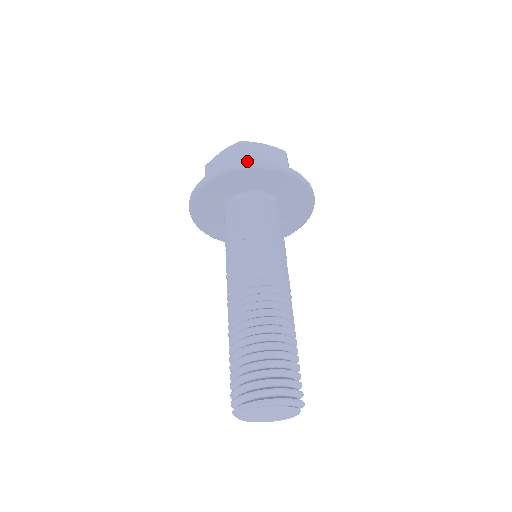
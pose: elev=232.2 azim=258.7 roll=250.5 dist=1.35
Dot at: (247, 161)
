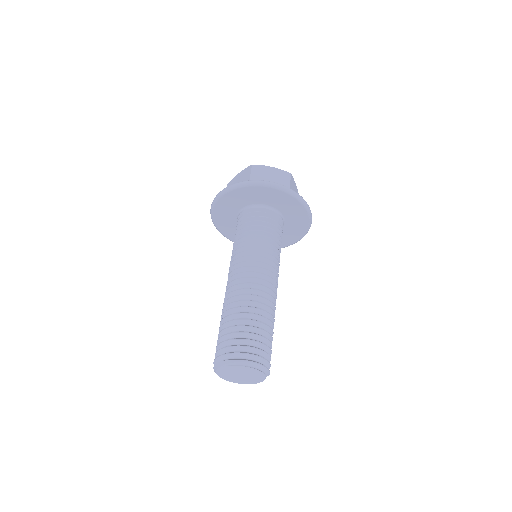
Dot at: (251, 180)
